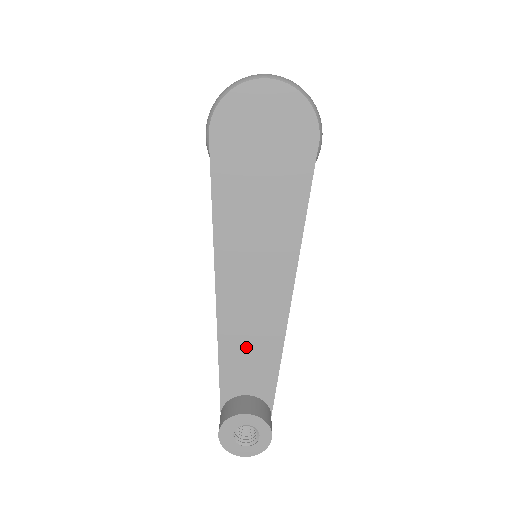
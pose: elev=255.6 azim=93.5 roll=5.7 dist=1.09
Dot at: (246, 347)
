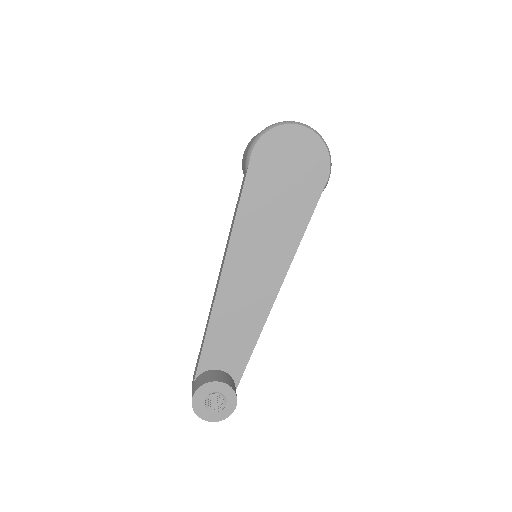
Dot at: (231, 328)
